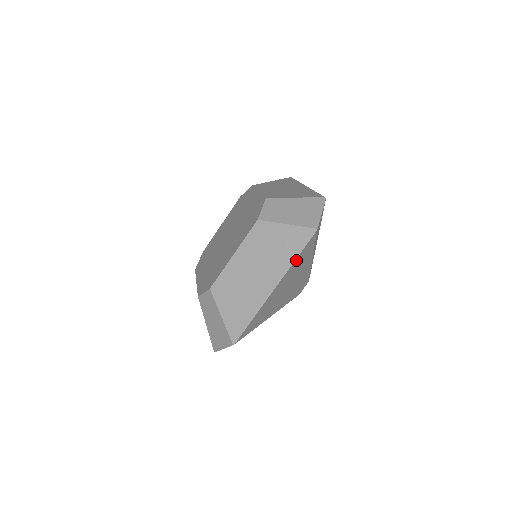
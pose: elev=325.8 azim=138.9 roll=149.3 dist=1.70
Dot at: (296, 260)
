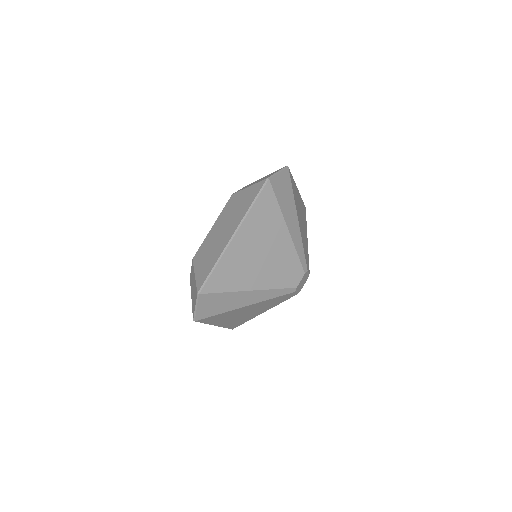
Dot at: (209, 322)
